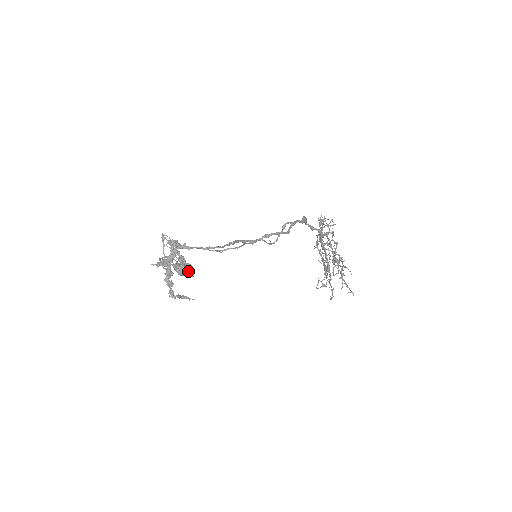
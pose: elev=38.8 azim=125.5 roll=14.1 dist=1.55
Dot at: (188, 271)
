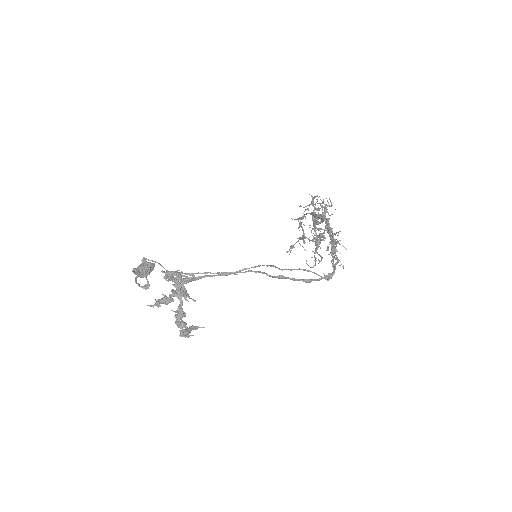
Dot at: (189, 296)
